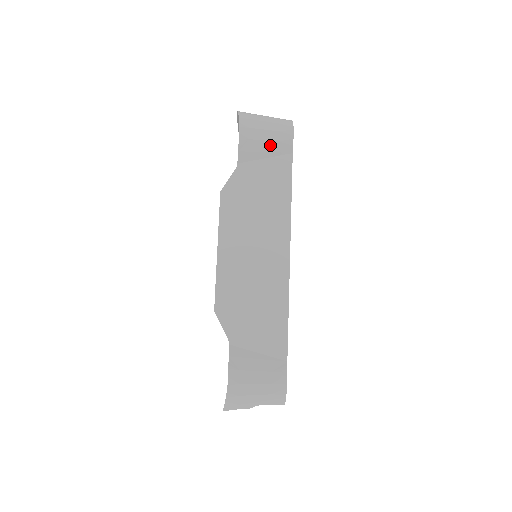
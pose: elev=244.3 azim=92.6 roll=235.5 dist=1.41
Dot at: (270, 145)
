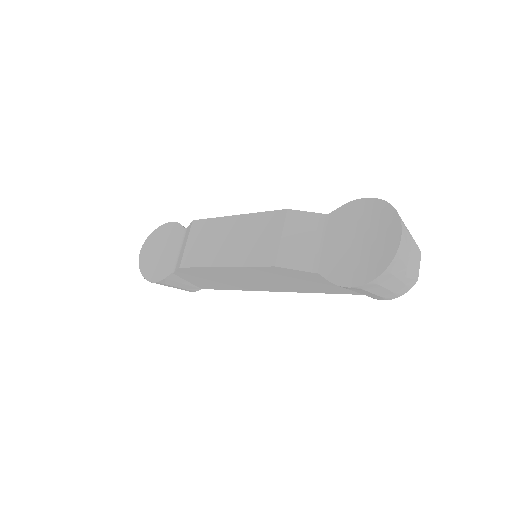
Dot at: occluded
